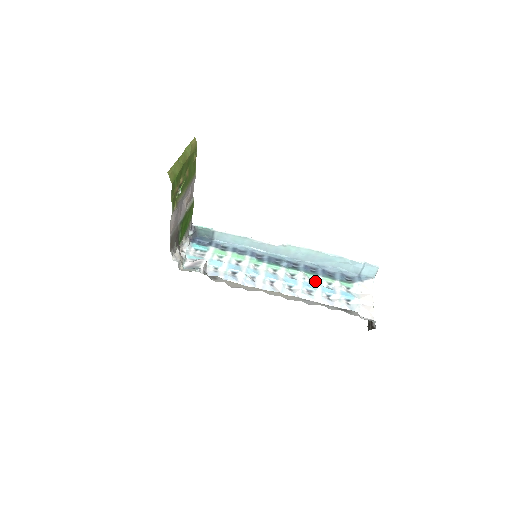
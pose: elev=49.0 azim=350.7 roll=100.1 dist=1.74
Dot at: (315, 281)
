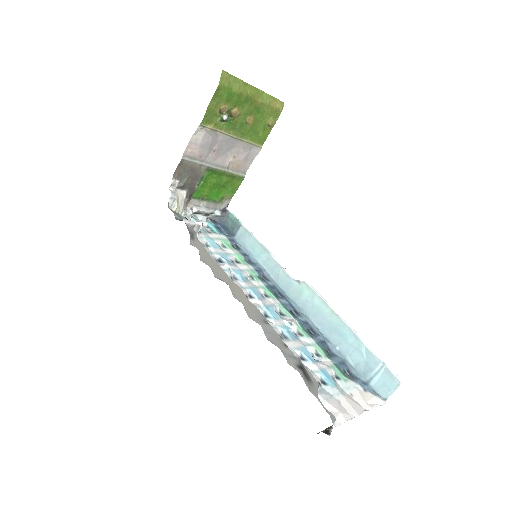
Dot at: (302, 338)
